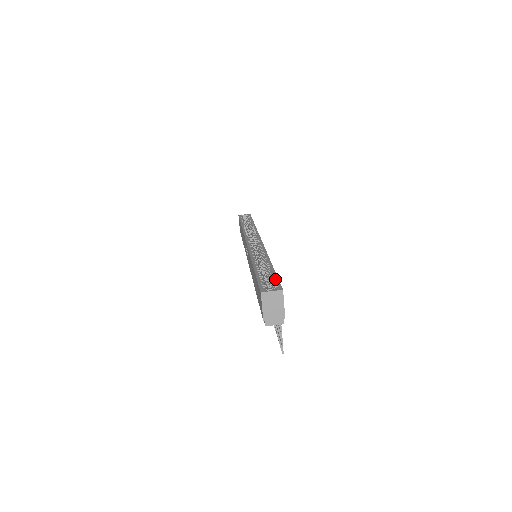
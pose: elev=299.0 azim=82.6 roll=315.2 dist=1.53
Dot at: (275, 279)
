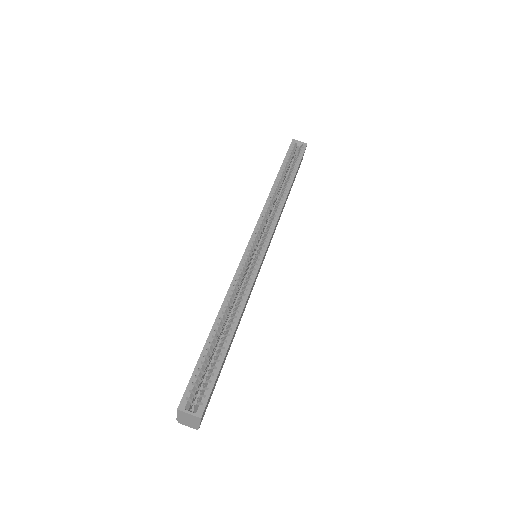
Dot at: (211, 383)
